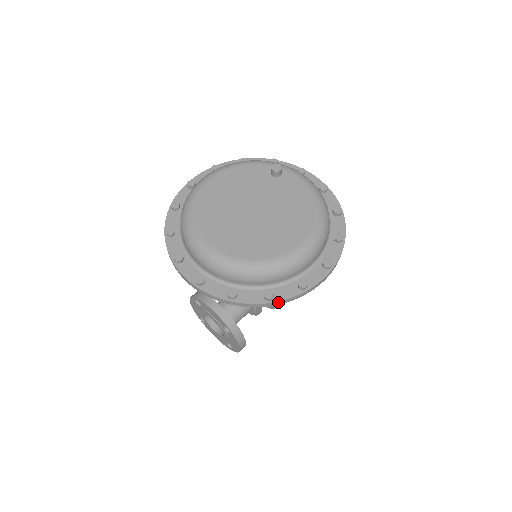
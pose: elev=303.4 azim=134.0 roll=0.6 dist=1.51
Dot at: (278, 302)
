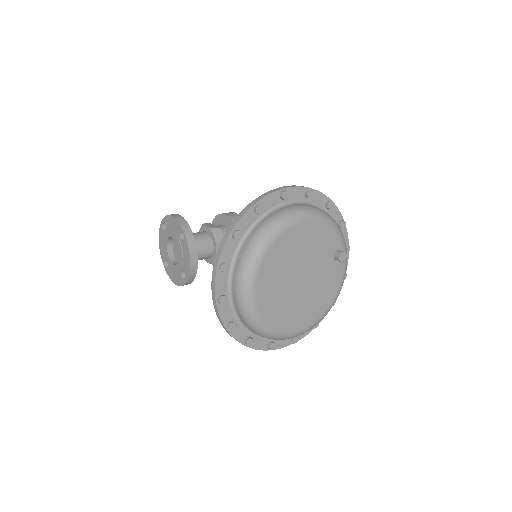
Dot at: (249, 347)
